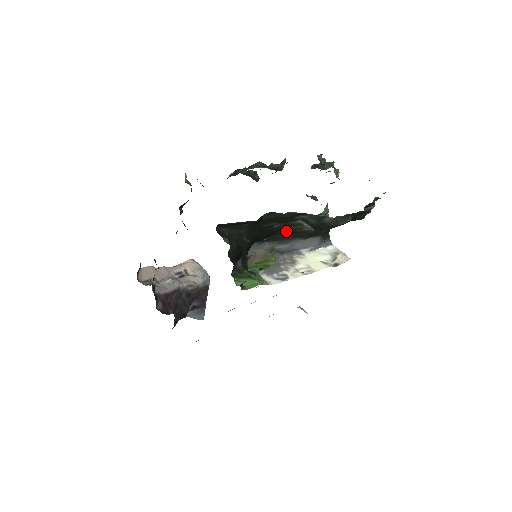
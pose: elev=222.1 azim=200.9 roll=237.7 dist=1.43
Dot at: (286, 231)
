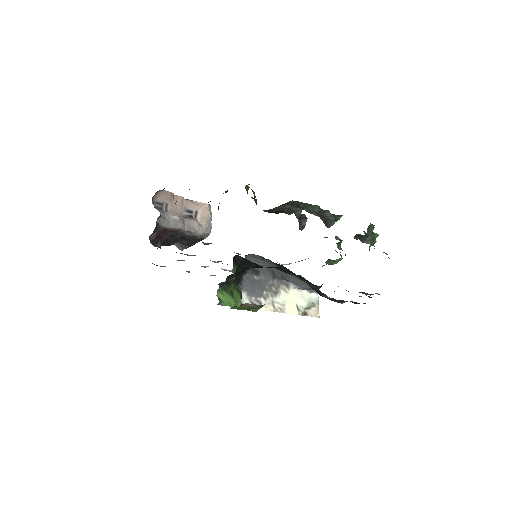
Dot at: occluded
